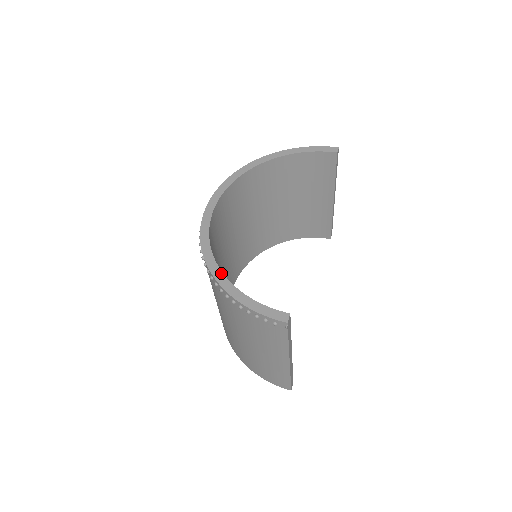
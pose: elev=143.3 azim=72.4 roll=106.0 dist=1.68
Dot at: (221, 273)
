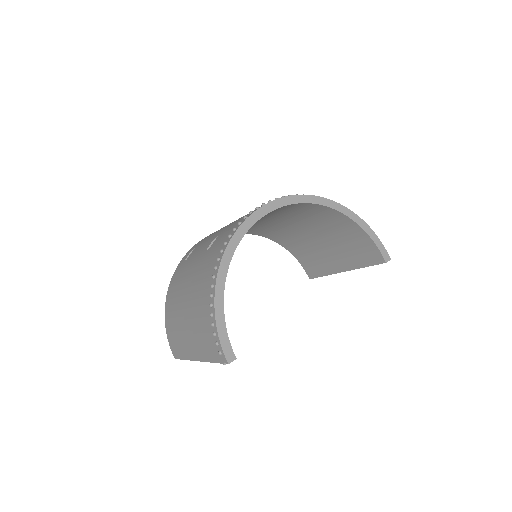
Dot at: (226, 275)
